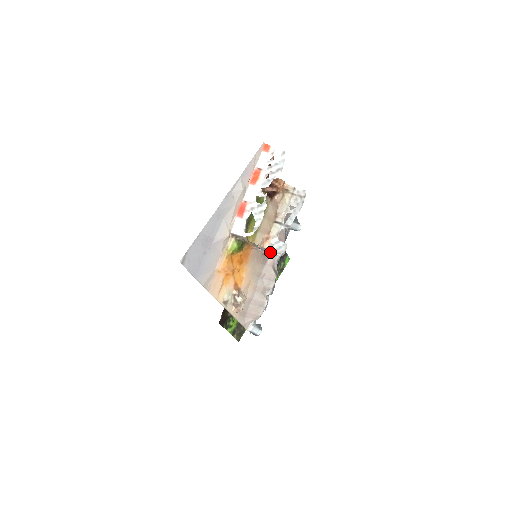
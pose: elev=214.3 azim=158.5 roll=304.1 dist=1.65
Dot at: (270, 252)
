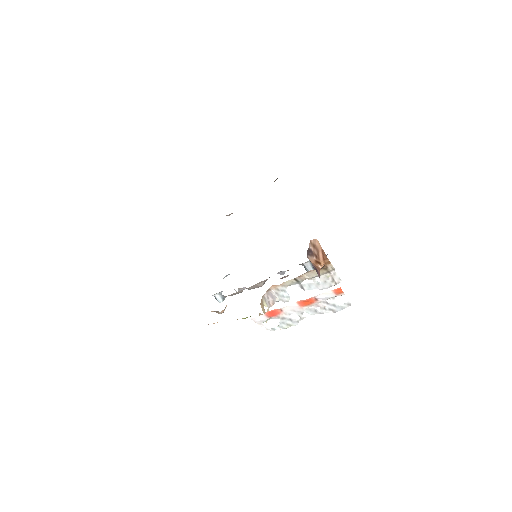
Dot at: (272, 302)
